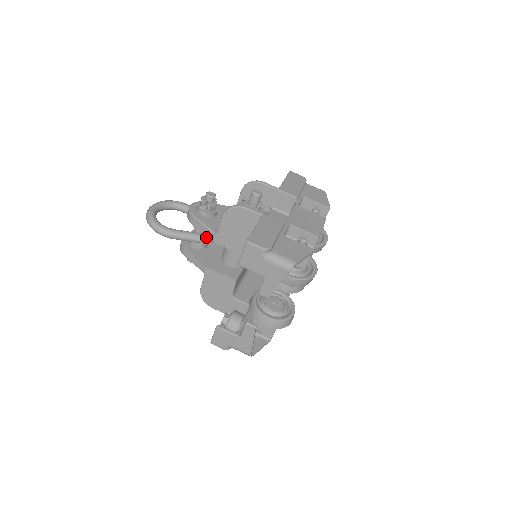
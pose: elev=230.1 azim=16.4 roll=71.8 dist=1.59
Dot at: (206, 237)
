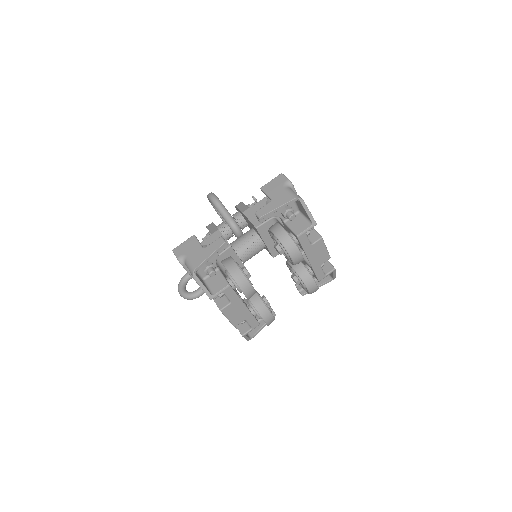
Dot at: (235, 222)
